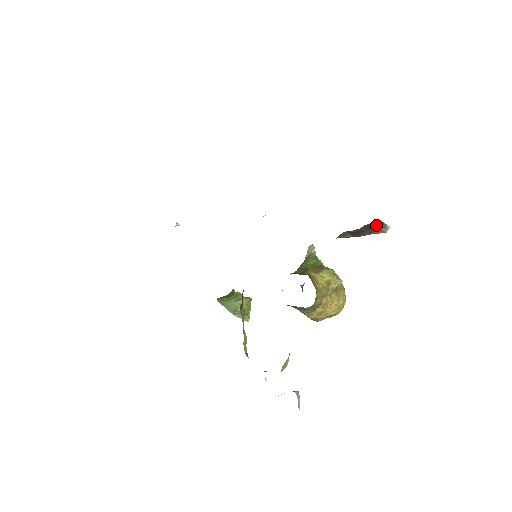
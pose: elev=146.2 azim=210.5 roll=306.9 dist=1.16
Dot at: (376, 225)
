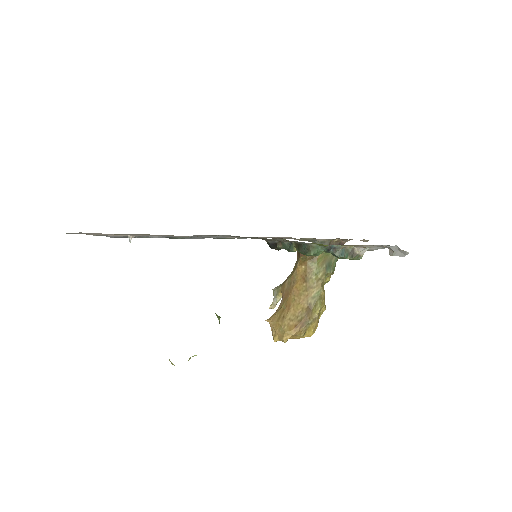
Dot at: occluded
